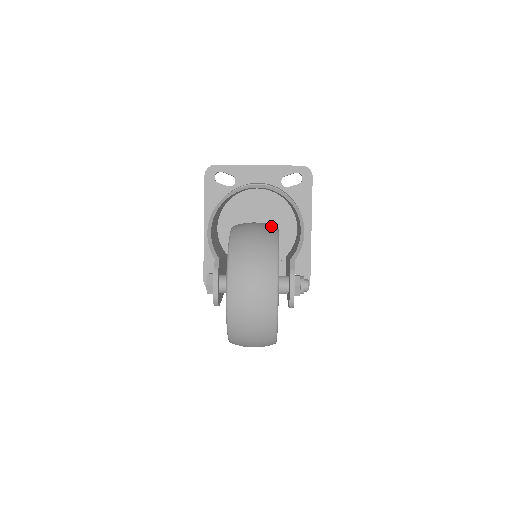
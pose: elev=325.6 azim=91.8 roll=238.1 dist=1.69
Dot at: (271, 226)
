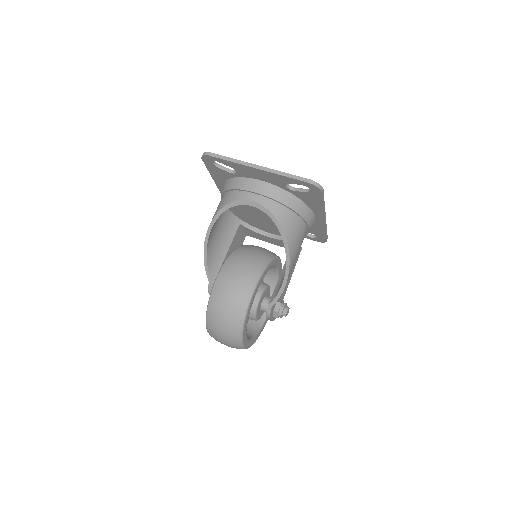
Dot at: (243, 301)
